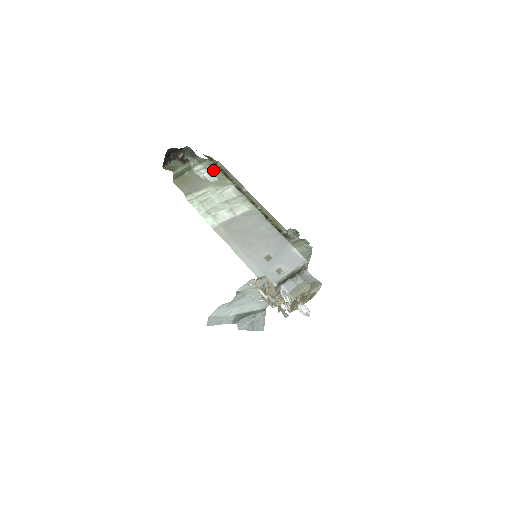
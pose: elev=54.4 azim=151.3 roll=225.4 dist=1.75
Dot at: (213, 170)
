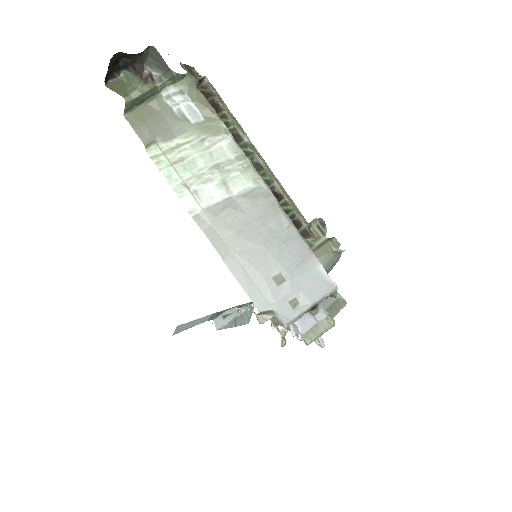
Dot at: (196, 99)
